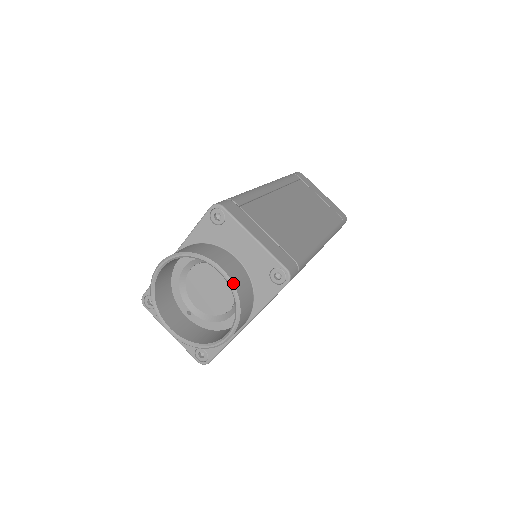
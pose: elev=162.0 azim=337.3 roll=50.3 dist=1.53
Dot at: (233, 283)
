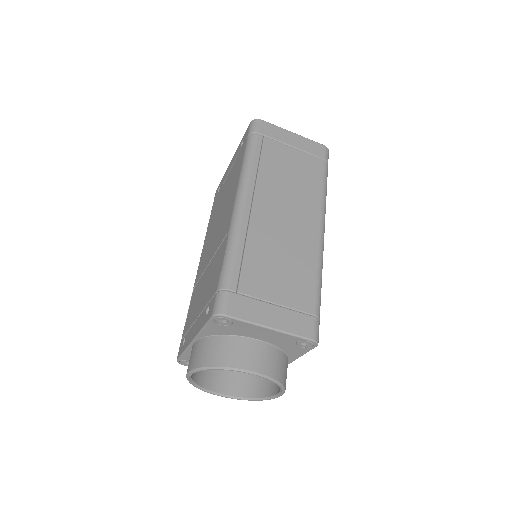
Dot at: (269, 376)
